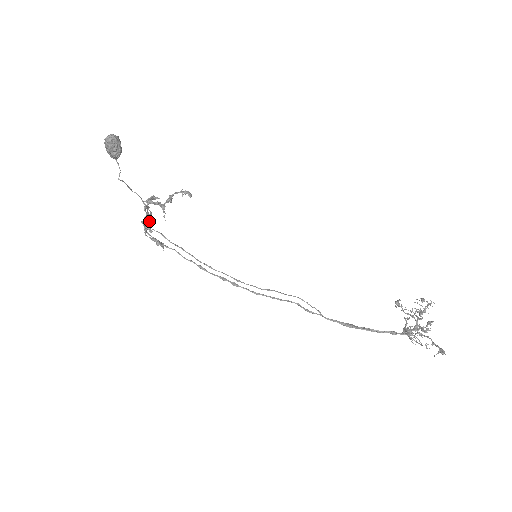
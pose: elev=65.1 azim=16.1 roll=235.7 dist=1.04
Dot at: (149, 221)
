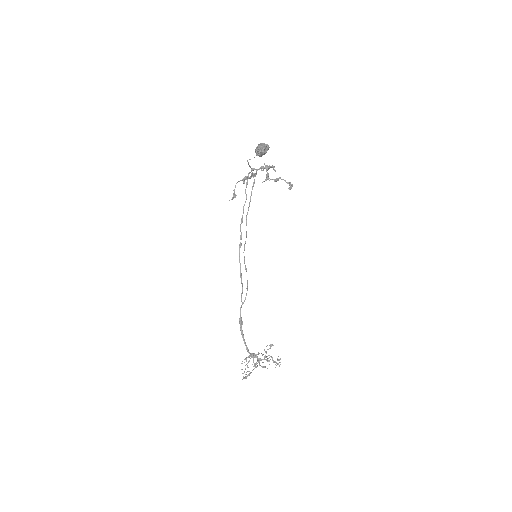
Dot at: (249, 178)
